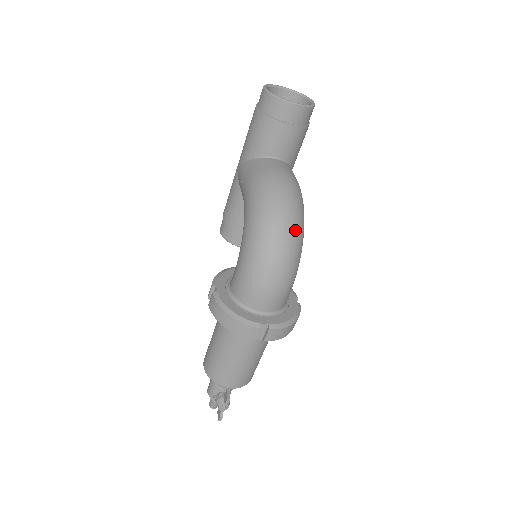
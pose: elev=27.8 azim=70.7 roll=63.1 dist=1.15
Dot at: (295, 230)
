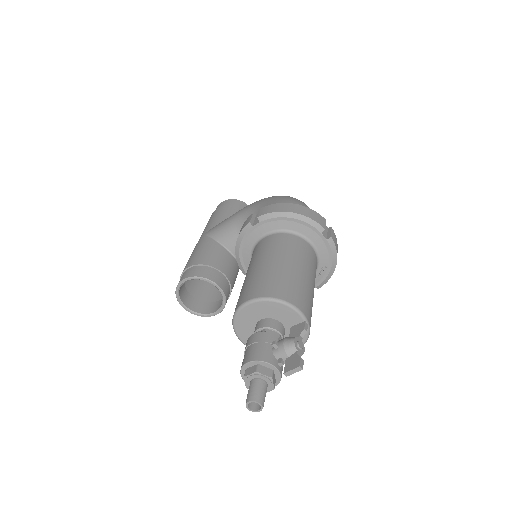
Dot at: occluded
